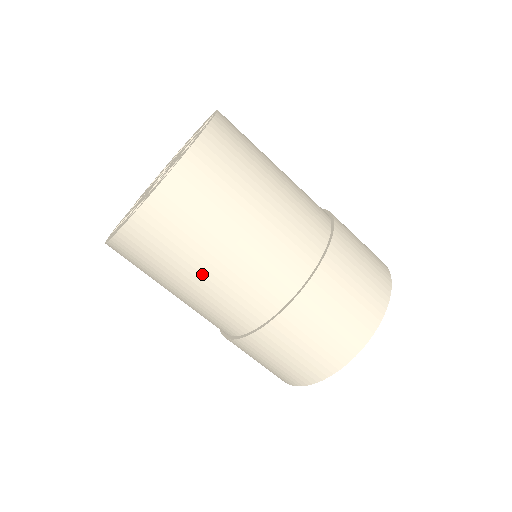
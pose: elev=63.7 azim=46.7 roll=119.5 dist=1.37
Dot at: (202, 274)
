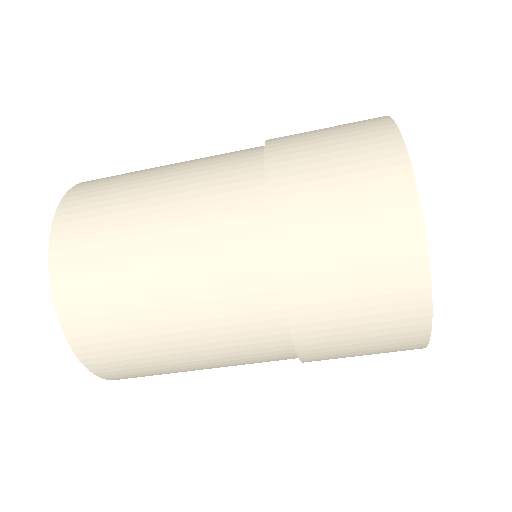
Dot at: occluded
